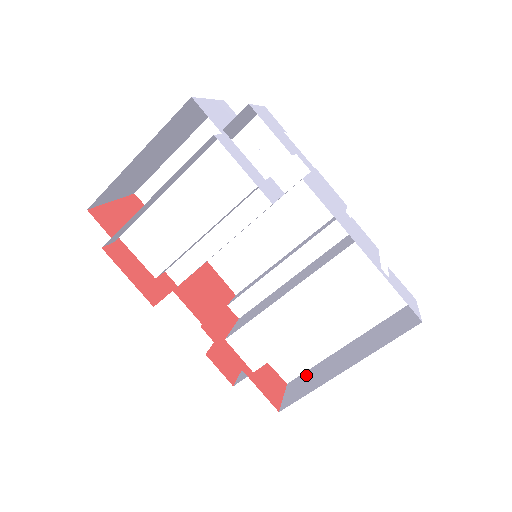
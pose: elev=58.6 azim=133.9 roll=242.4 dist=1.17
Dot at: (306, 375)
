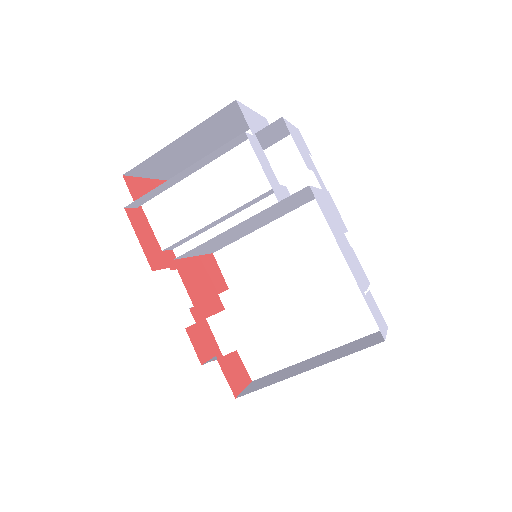
Dot at: (271, 375)
